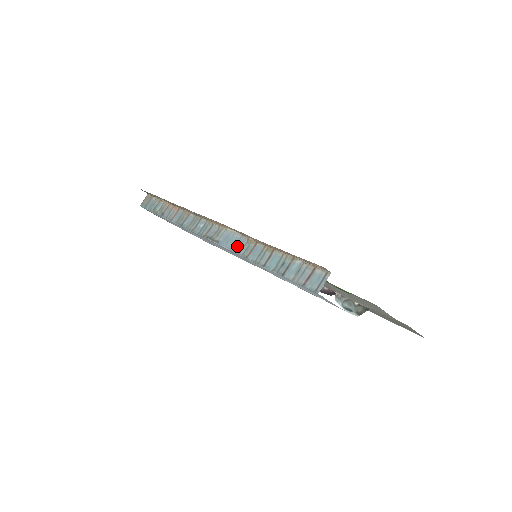
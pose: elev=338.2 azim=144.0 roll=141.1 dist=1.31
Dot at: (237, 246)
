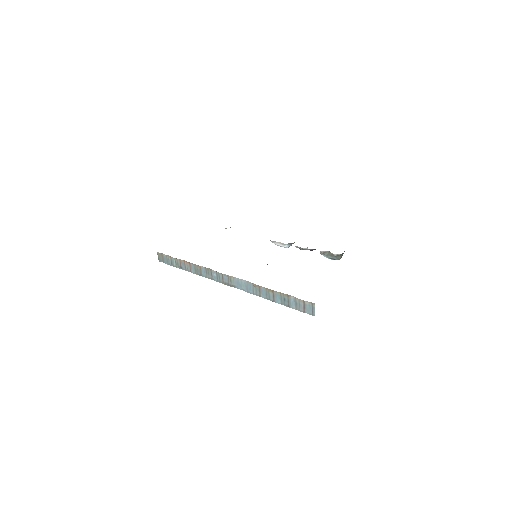
Dot at: (249, 289)
